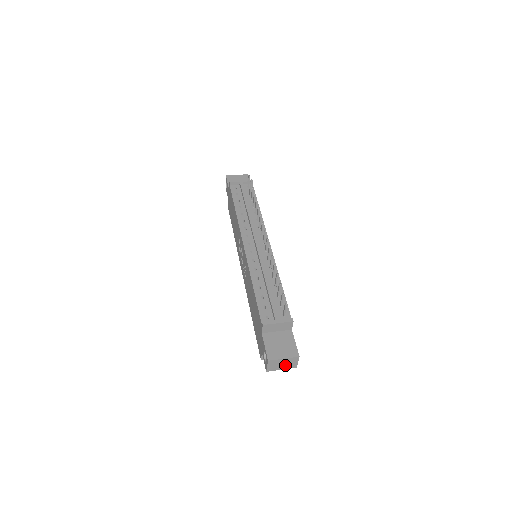
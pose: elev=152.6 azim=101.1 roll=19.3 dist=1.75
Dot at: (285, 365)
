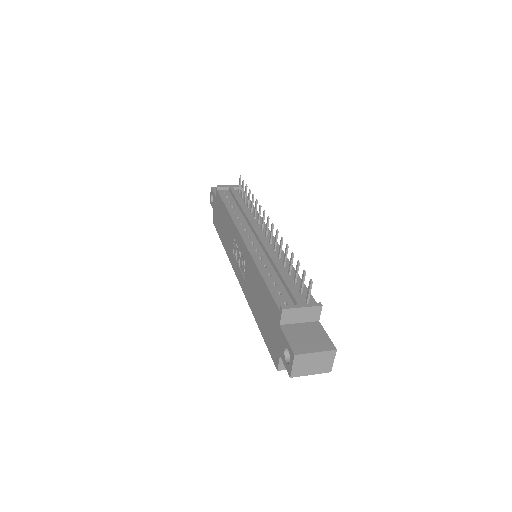
Dot at: (316, 366)
